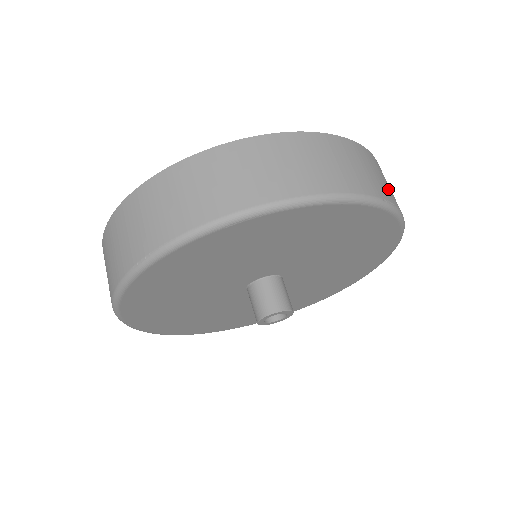
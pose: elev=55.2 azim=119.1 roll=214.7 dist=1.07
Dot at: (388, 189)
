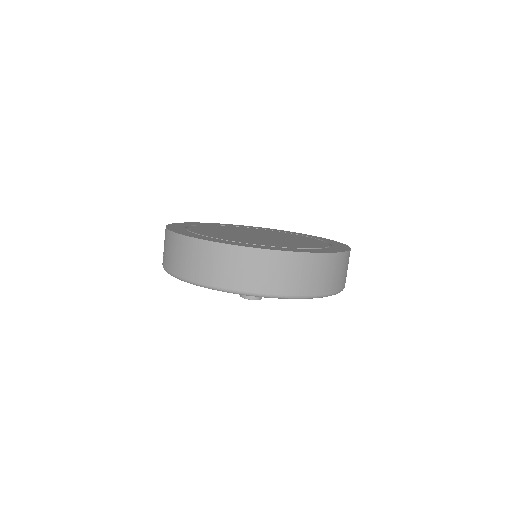
Dot at: occluded
